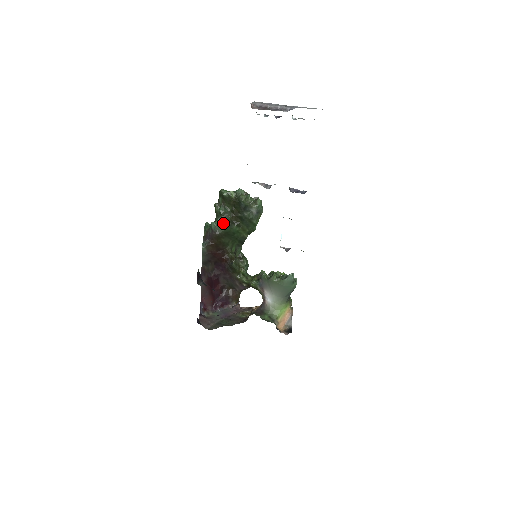
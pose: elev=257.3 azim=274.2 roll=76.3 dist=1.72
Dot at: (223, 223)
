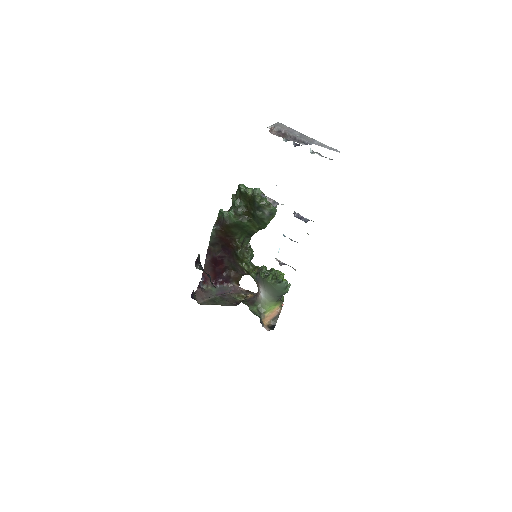
Dot at: (236, 215)
